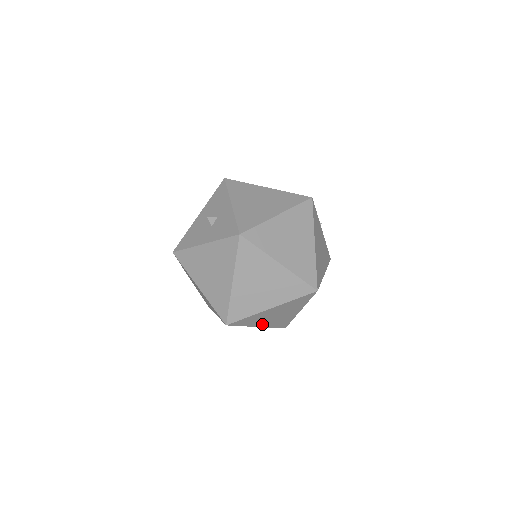
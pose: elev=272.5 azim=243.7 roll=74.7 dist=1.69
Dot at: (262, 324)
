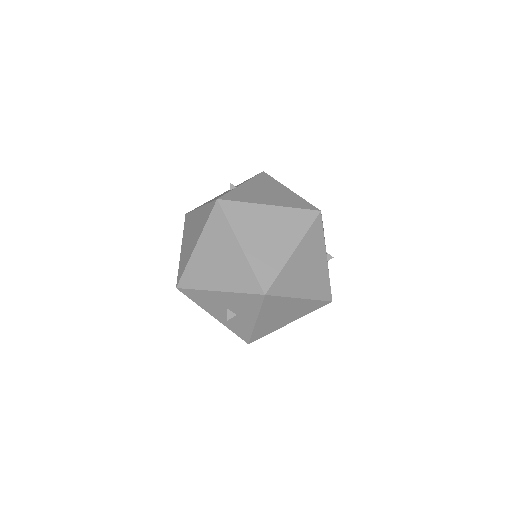
Dot at: occluded
